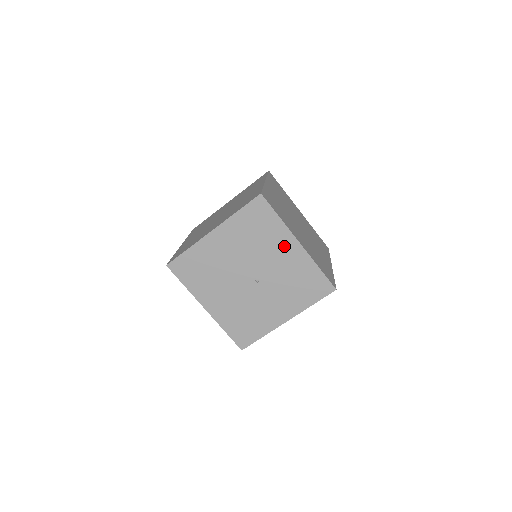
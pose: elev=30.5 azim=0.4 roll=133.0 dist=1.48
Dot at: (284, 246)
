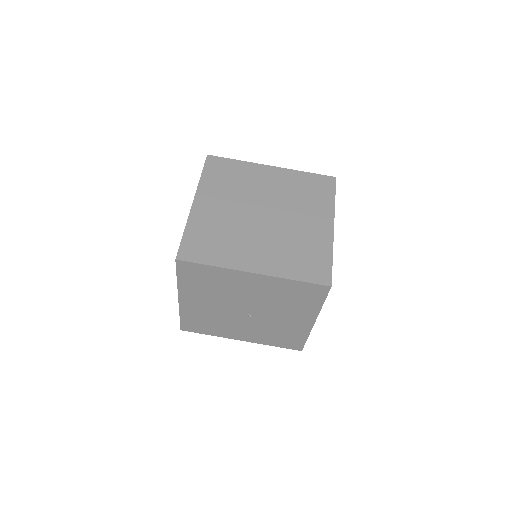
Dot at: (300, 317)
